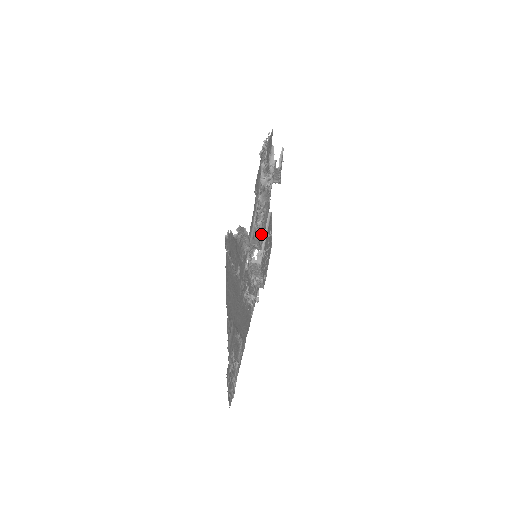
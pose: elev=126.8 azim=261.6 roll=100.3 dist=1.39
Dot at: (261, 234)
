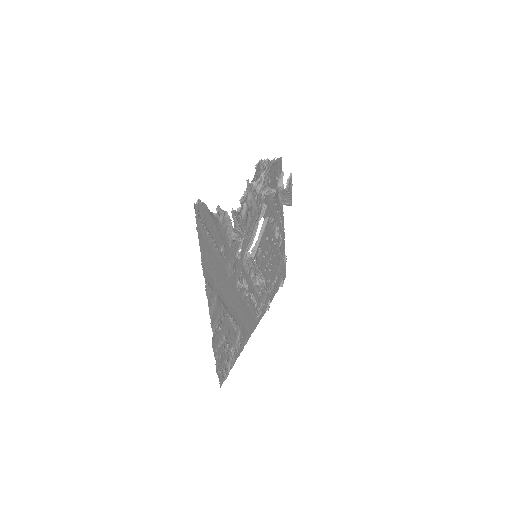
Dot at: (246, 223)
